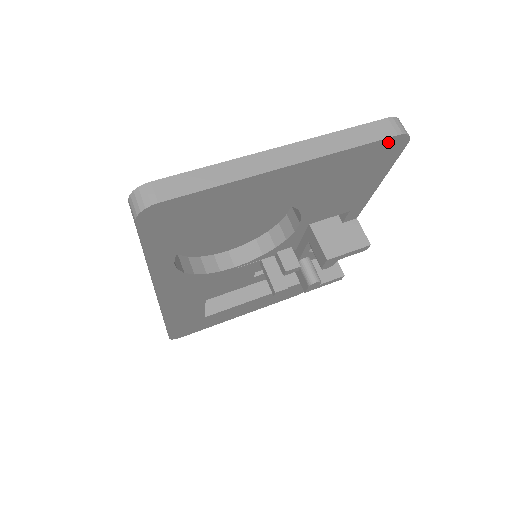
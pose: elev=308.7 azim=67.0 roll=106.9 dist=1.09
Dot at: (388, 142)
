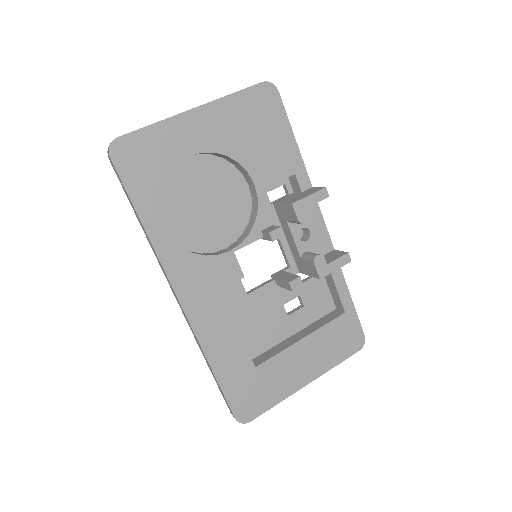
Dot at: (260, 89)
